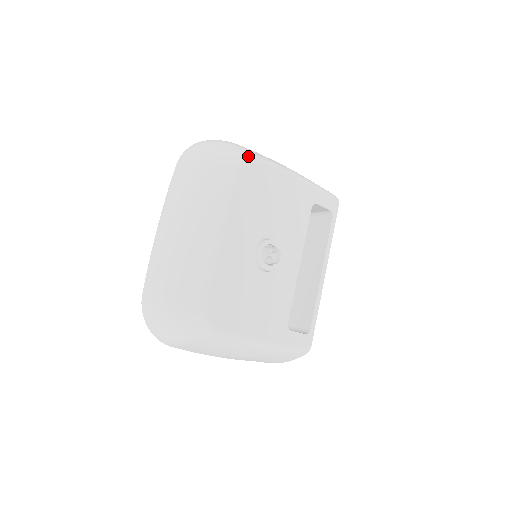
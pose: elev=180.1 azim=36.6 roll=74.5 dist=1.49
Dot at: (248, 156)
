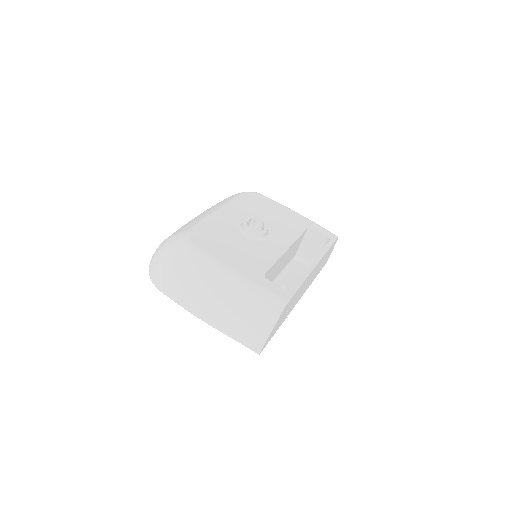
Dot at: (255, 192)
